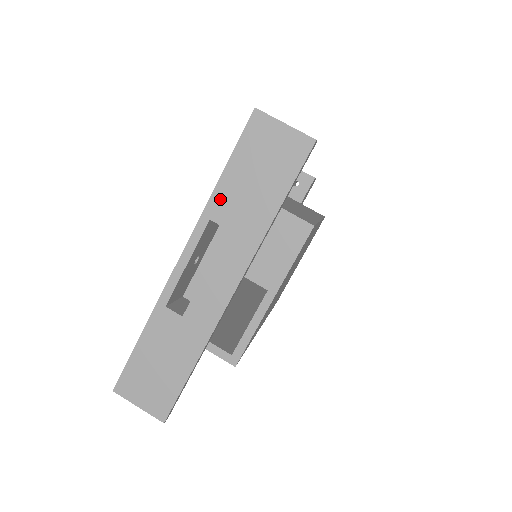
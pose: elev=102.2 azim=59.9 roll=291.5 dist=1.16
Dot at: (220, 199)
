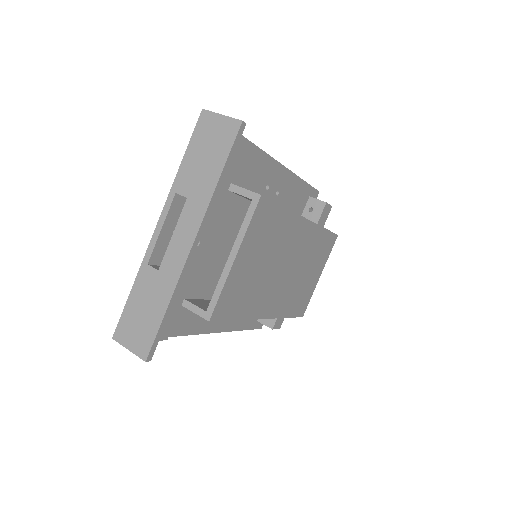
Dot at: (182, 177)
